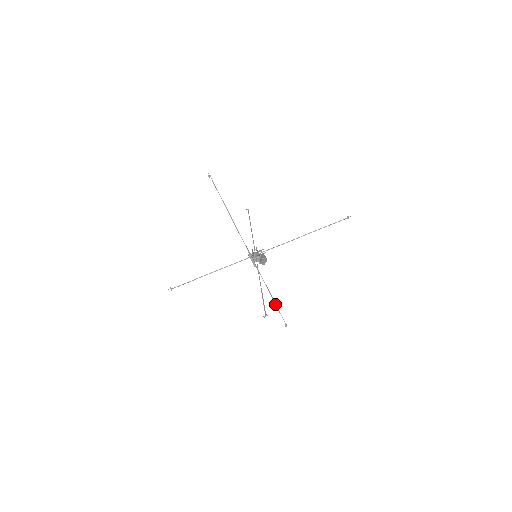
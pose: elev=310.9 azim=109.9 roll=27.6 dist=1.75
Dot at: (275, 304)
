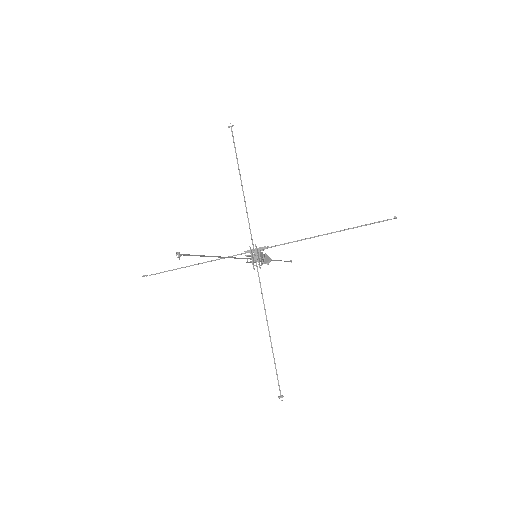
Dot at: occluded
